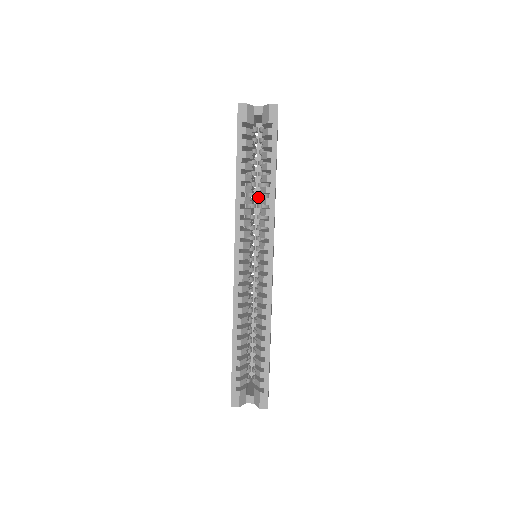
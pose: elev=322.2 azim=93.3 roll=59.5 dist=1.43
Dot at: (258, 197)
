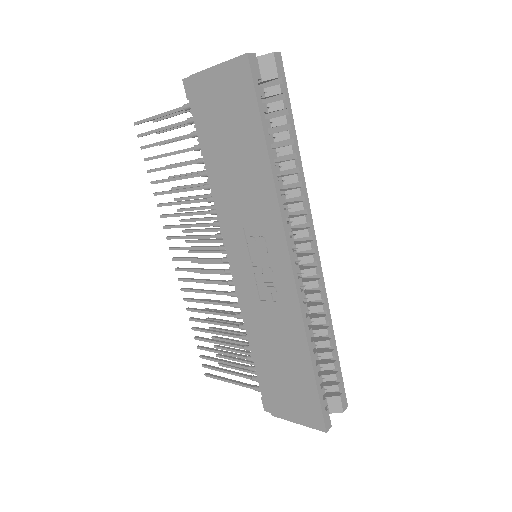
Dot at: occluded
